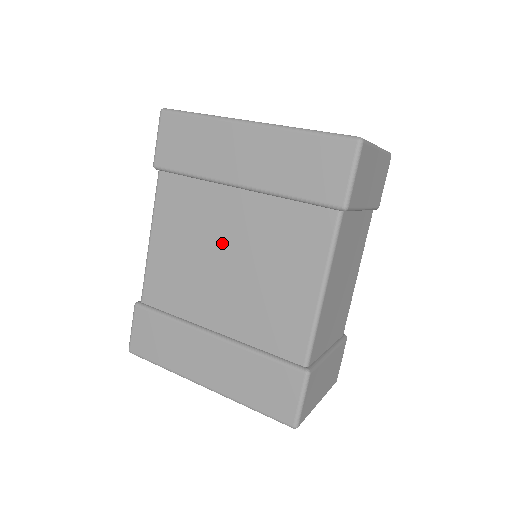
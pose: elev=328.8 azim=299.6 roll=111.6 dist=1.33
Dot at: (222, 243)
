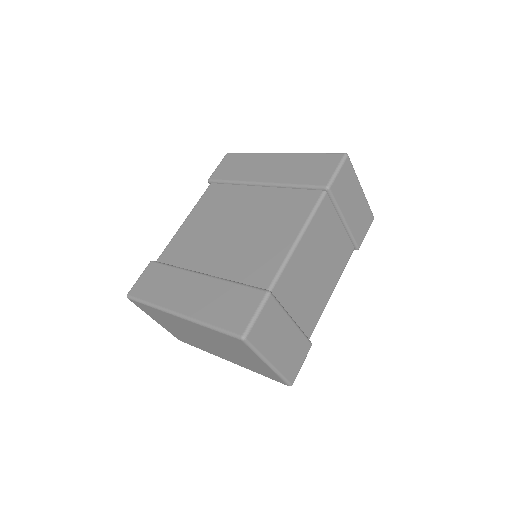
Dot at: (236, 217)
